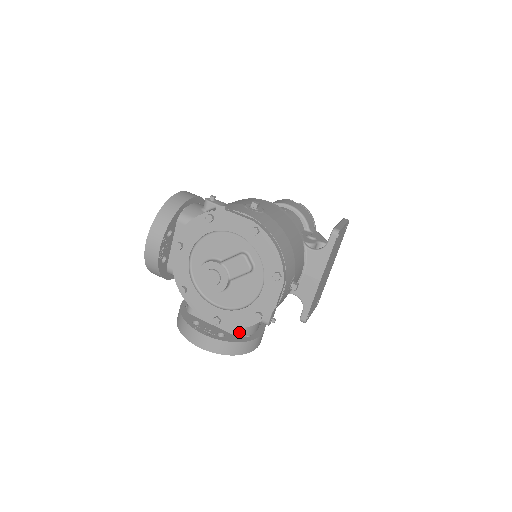
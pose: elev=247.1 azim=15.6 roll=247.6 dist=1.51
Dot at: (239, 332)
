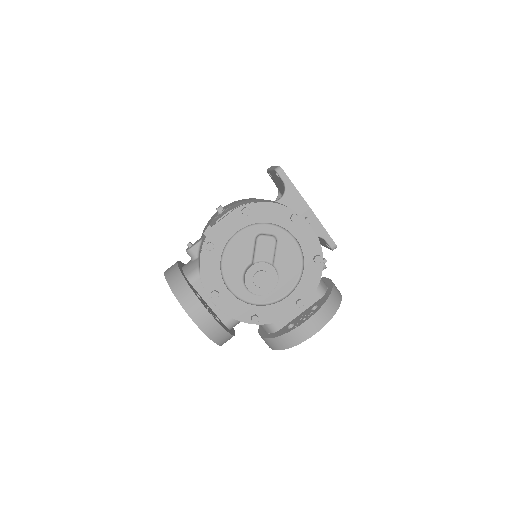
Dot at: (320, 292)
